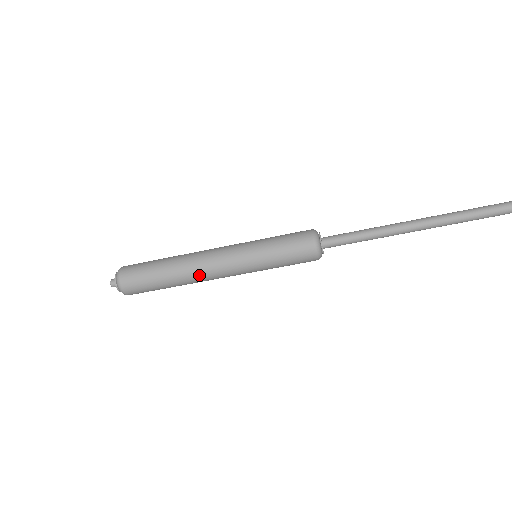
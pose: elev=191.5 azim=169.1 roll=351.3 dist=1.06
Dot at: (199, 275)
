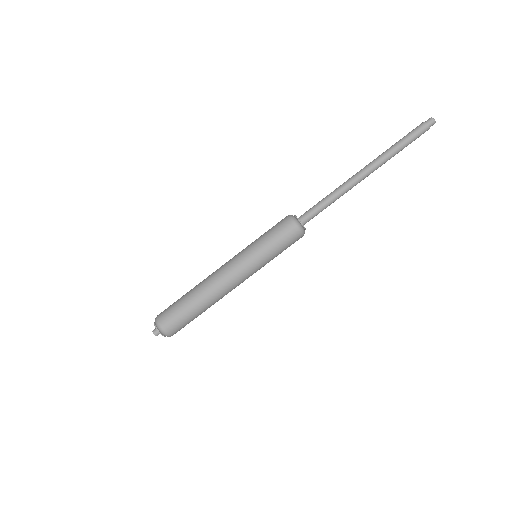
Dot at: (224, 294)
